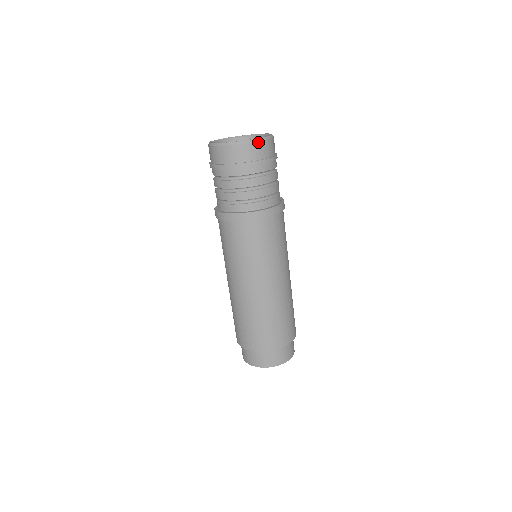
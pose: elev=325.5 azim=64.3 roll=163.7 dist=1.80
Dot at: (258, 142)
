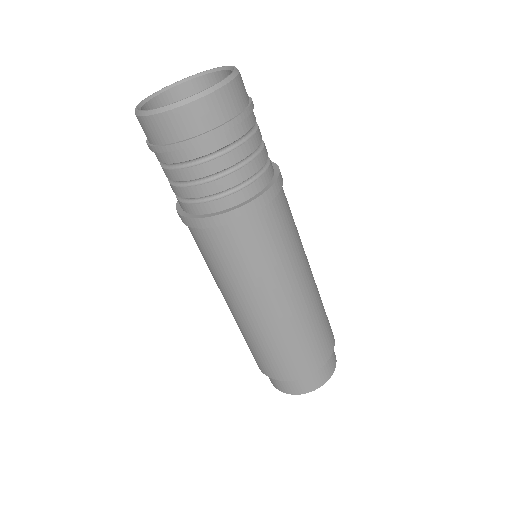
Dot at: (205, 97)
